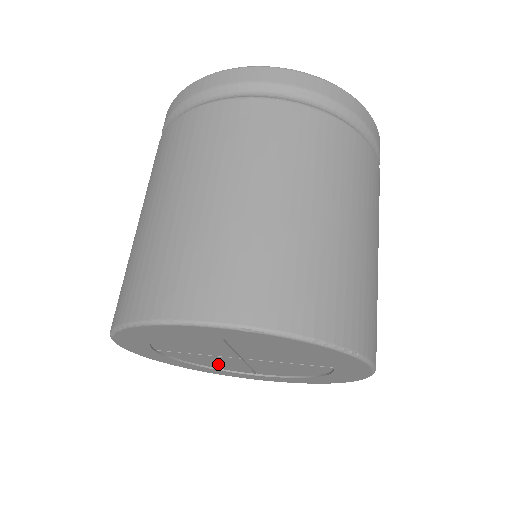
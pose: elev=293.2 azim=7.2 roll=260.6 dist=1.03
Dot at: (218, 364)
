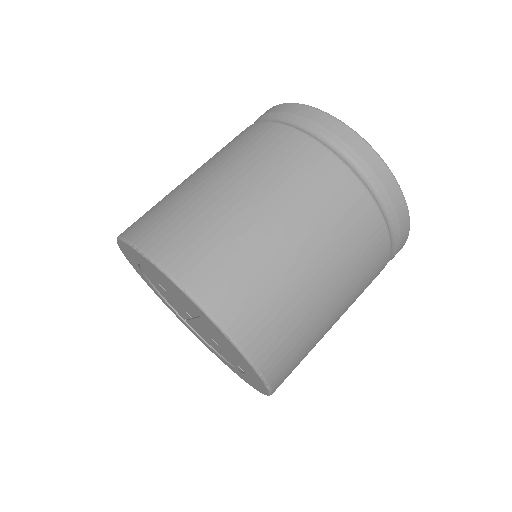
Dot at: (168, 299)
